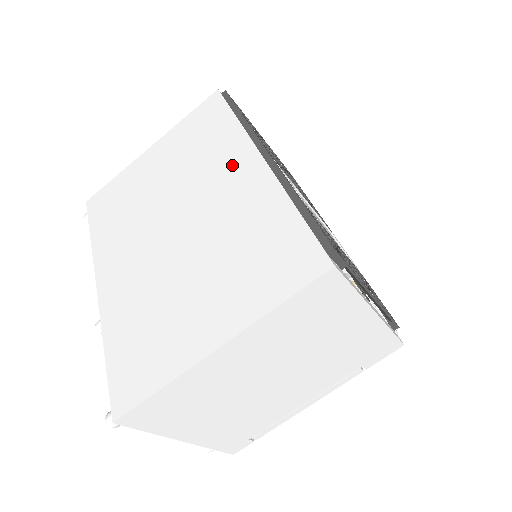
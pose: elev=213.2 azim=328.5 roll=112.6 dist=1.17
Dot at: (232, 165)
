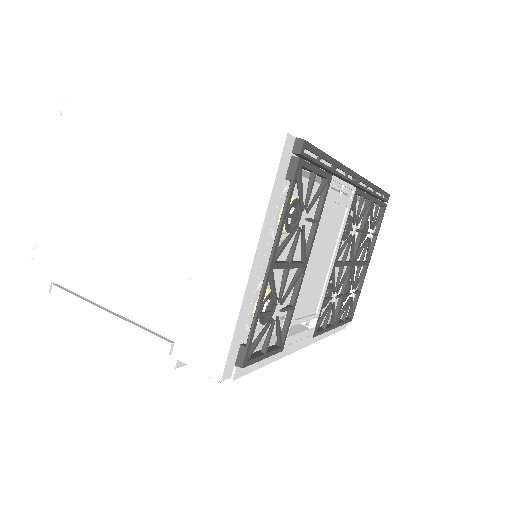
Dot at: occluded
